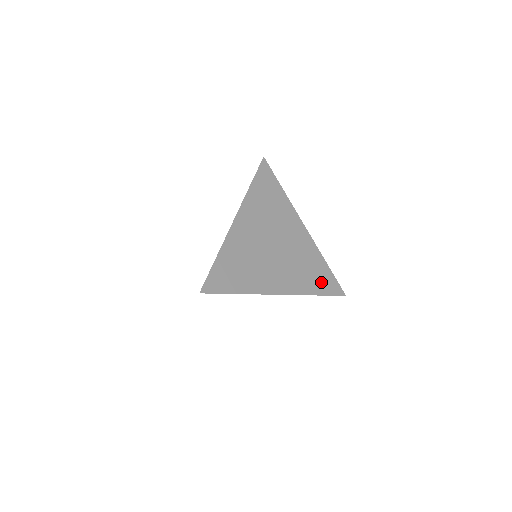
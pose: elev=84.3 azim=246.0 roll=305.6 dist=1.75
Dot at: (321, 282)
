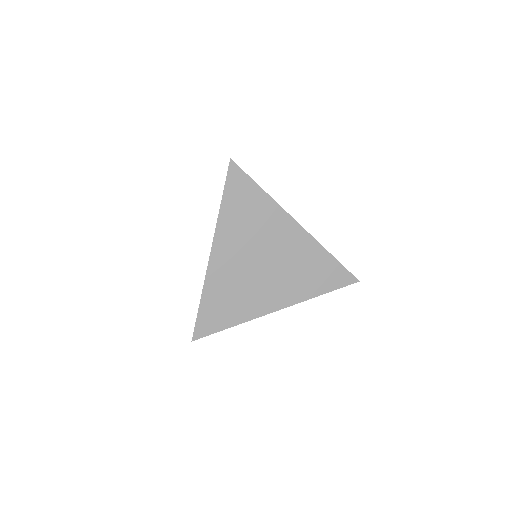
Dot at: occluded
